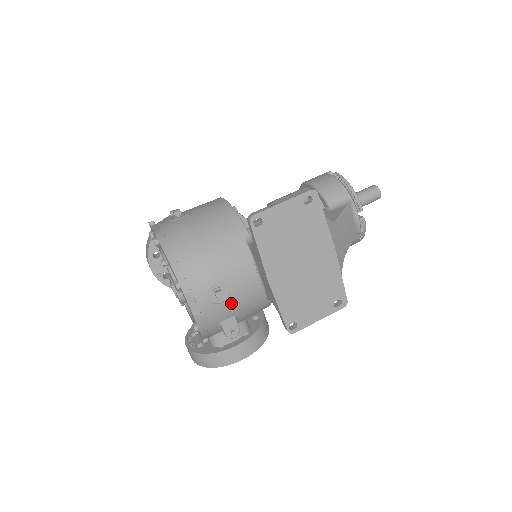
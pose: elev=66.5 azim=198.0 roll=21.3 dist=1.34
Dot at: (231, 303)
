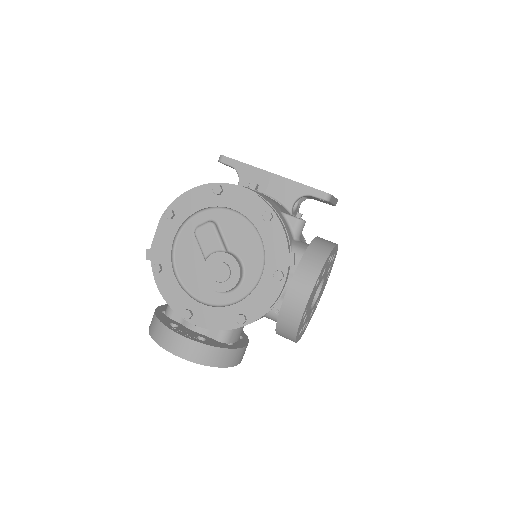
Dot at: occluded
